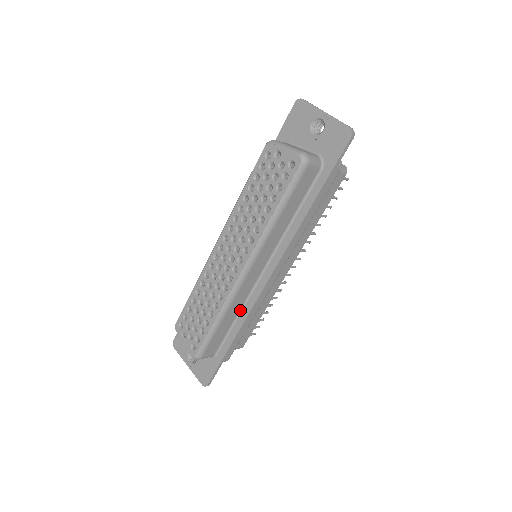
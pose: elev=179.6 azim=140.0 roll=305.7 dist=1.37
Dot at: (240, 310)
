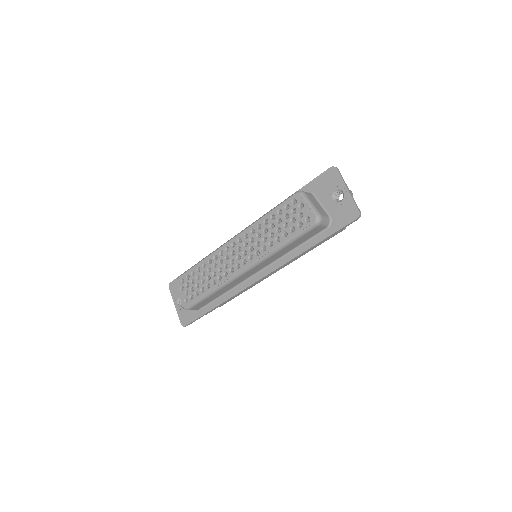
Dot at: (229, 290)
